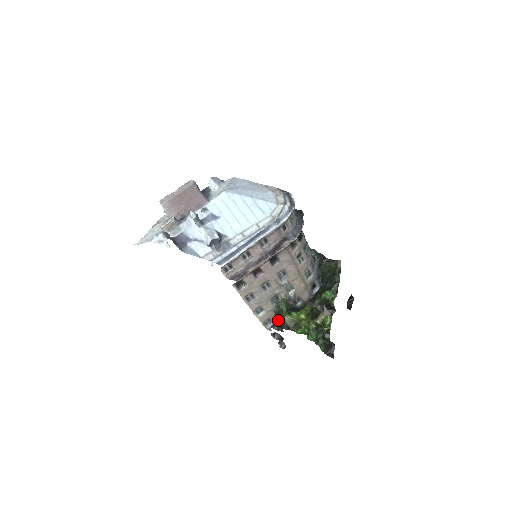
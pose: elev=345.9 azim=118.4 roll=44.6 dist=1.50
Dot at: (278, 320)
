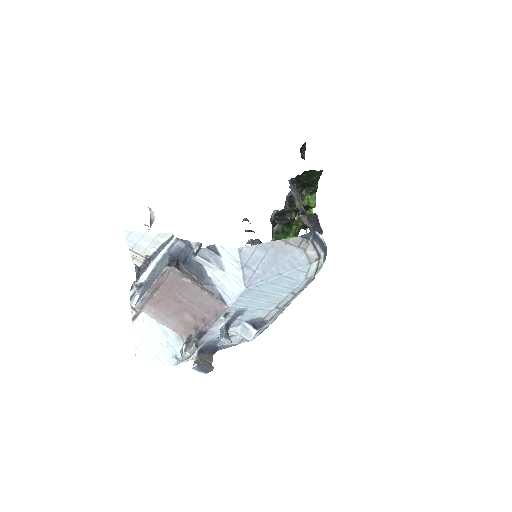
Dot at: (259, 241)
